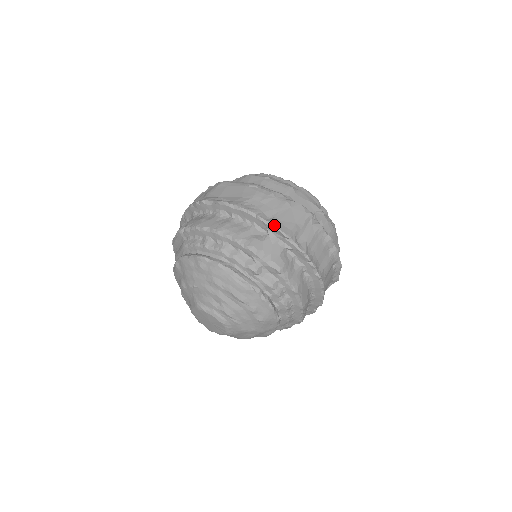
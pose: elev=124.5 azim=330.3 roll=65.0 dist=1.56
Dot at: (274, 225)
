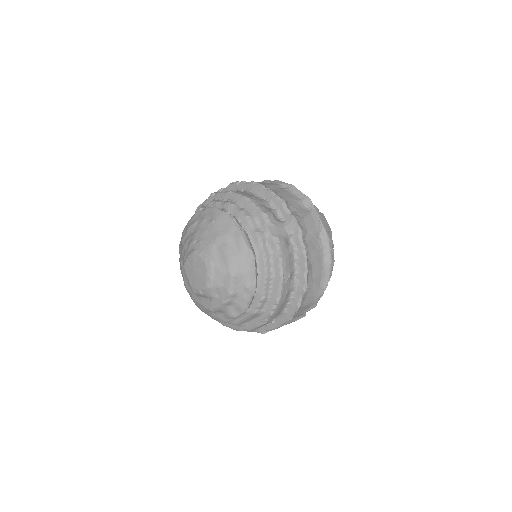
Dot at: occluded
